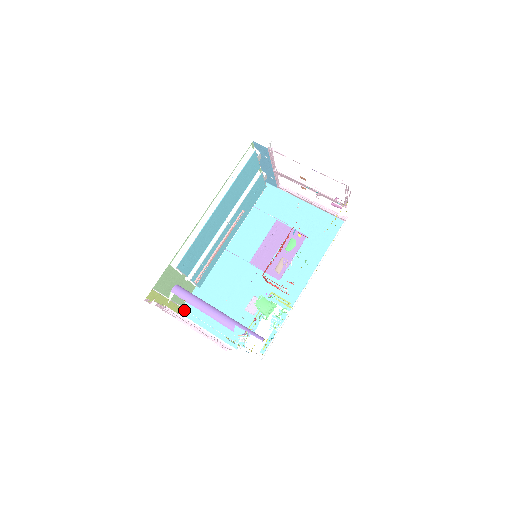
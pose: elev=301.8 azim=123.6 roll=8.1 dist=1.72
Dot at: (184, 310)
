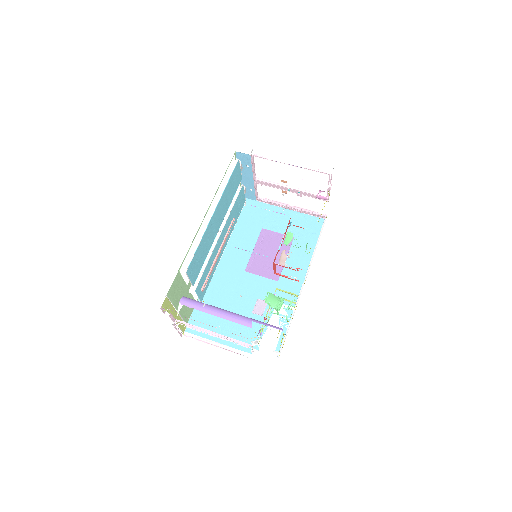
Dot at: (189, 328)
